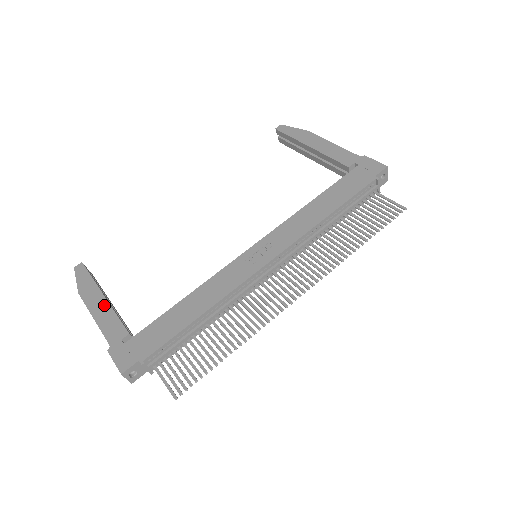
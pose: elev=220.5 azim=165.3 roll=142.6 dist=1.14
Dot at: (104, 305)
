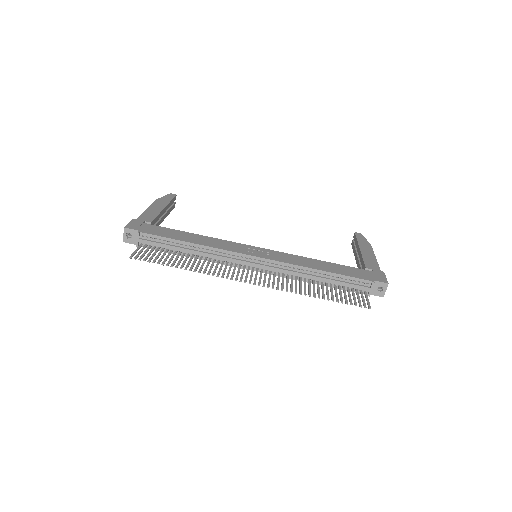
Dot at: (159, 209)
